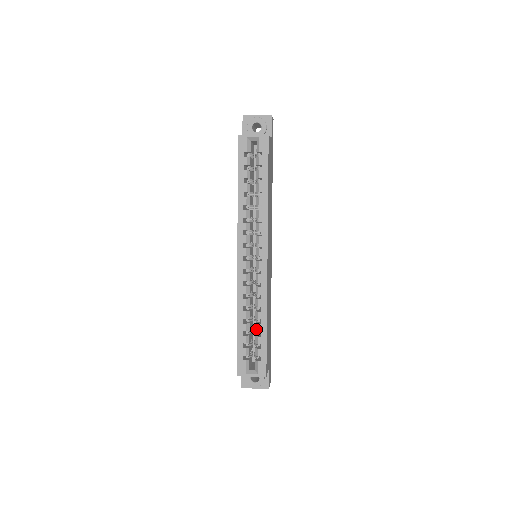
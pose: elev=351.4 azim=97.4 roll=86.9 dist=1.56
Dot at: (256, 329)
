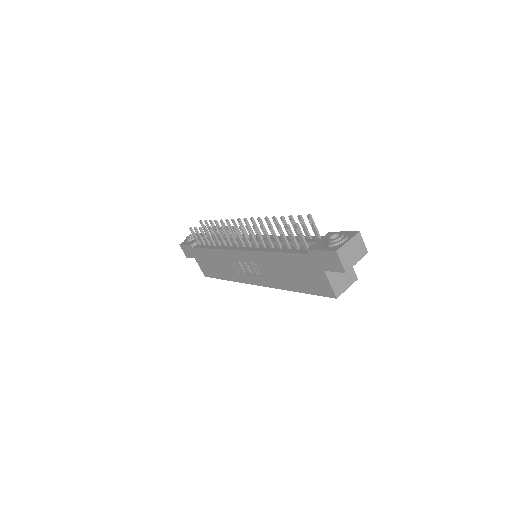
Dot at: occluded
